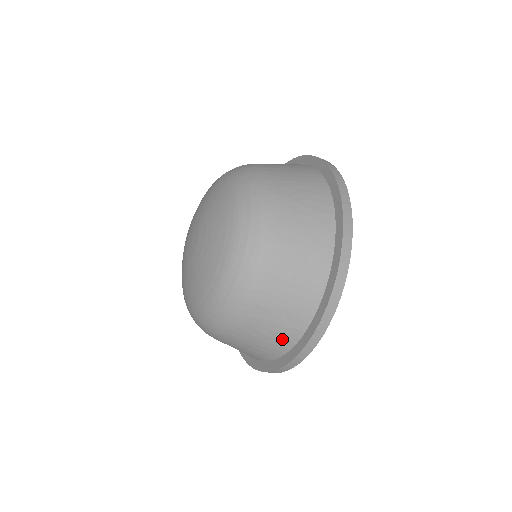
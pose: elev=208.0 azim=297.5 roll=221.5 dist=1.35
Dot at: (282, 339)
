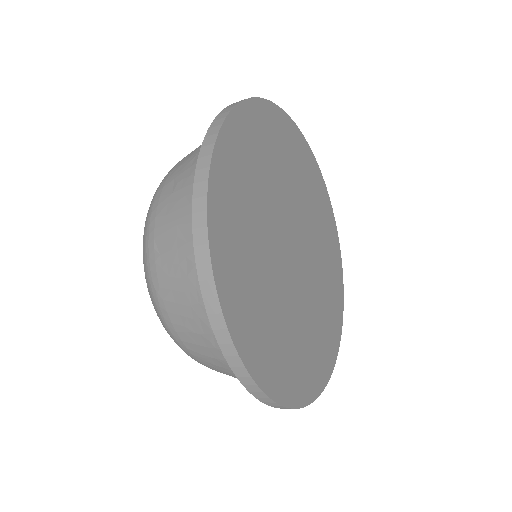
Dot at: (193, 271)
